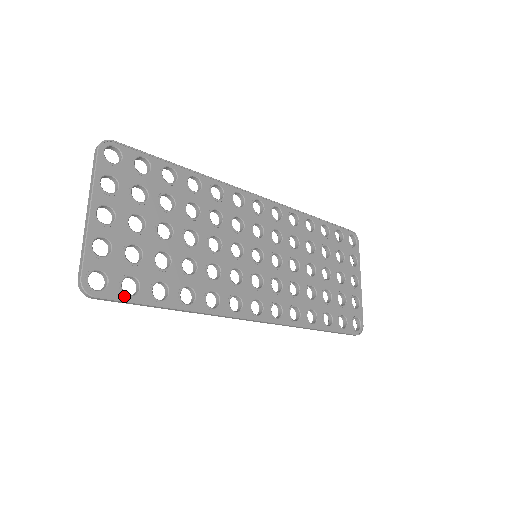
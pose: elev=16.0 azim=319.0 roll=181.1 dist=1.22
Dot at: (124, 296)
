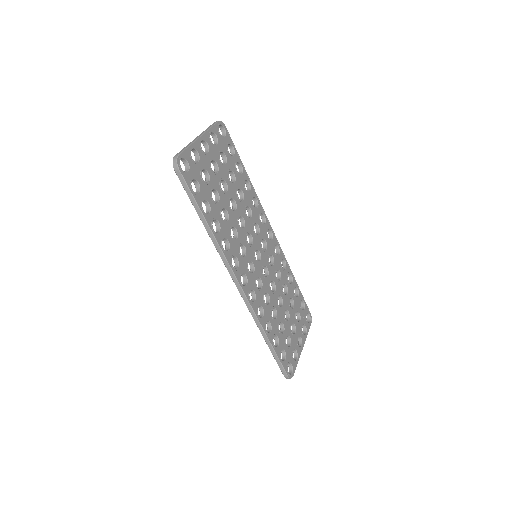
Dot at: (190, 186)
